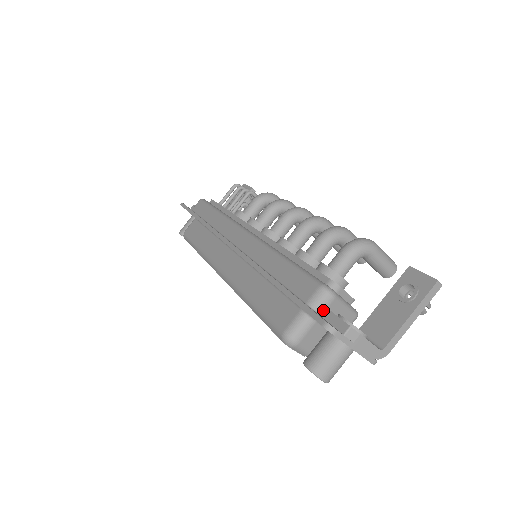
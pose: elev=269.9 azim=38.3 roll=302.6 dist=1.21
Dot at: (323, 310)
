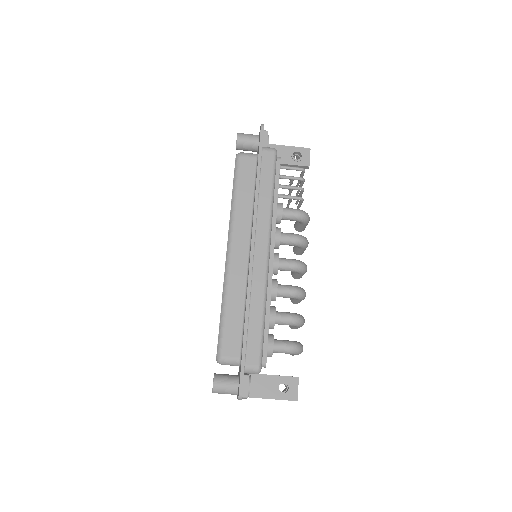
Dot at: (247, 373)
